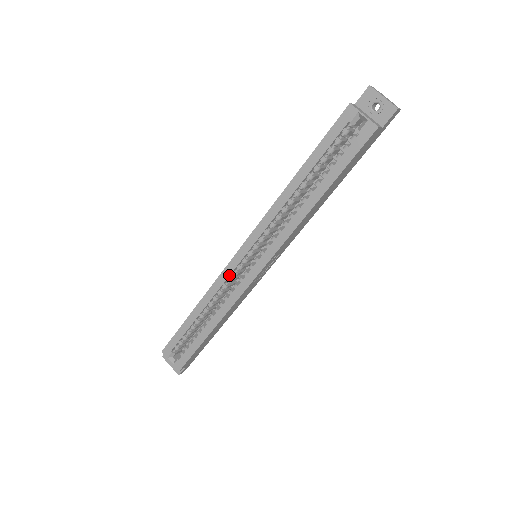
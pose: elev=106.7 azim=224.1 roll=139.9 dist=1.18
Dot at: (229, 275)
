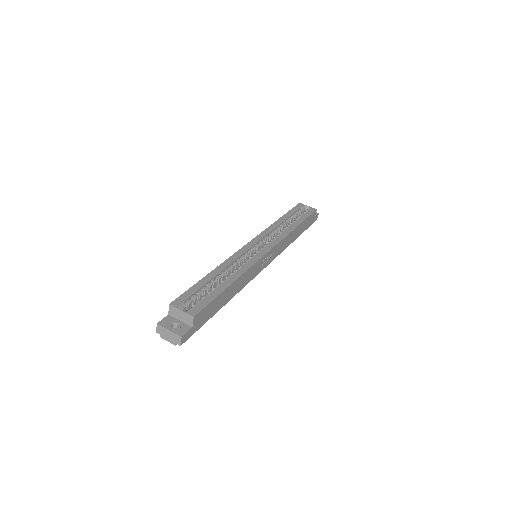
Dot at: (243, 253)
